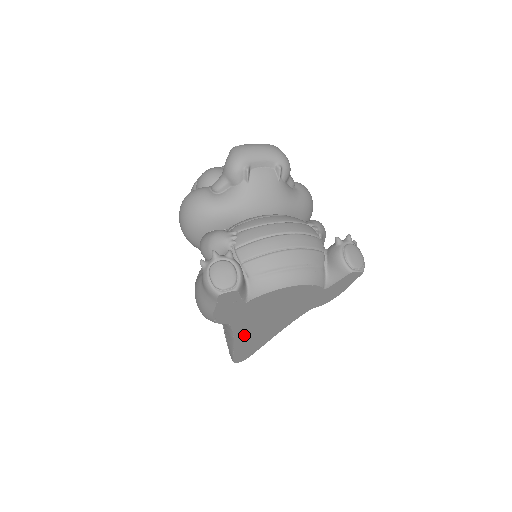
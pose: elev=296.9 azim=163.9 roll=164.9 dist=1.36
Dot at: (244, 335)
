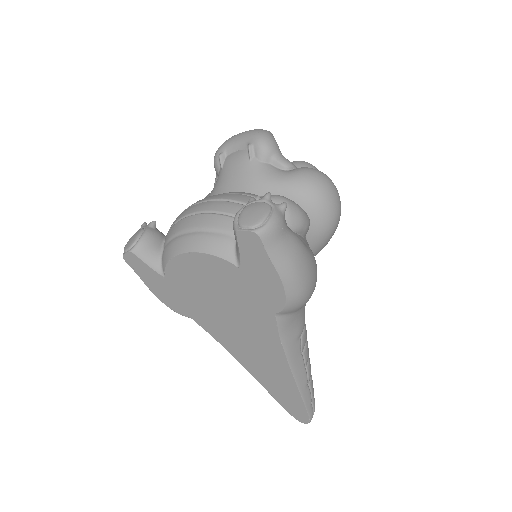
Dot at: (238, 351)
